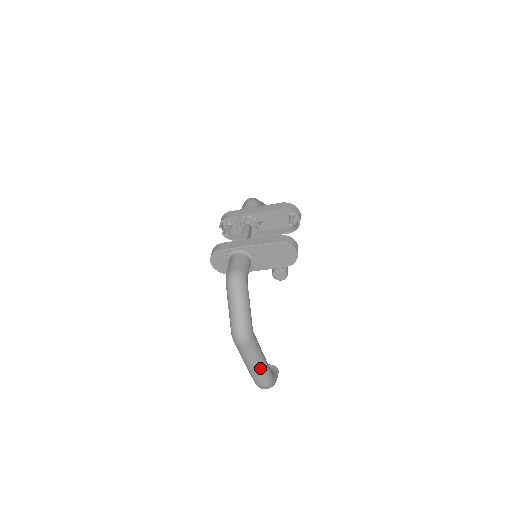
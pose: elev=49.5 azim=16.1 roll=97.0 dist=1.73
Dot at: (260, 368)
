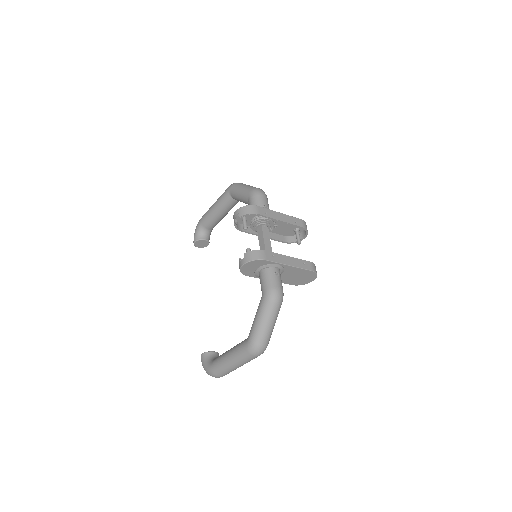
Dot at: occluded
